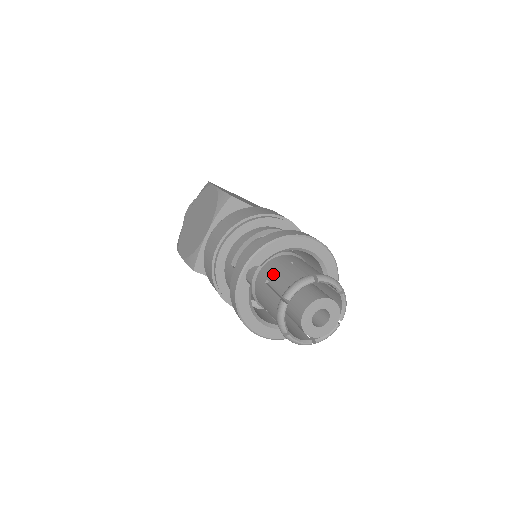
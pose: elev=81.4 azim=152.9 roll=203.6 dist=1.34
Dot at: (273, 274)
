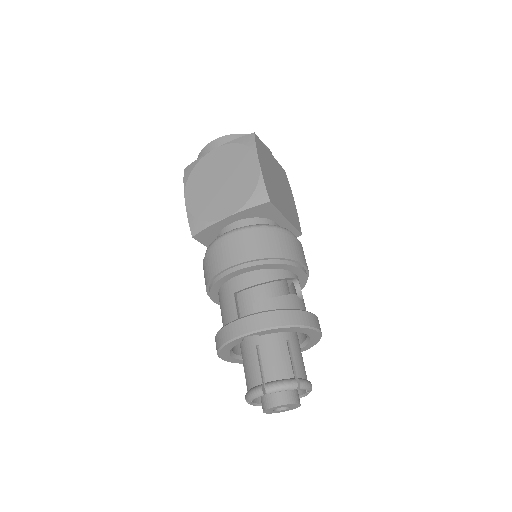
Dot at: (267, 346)
